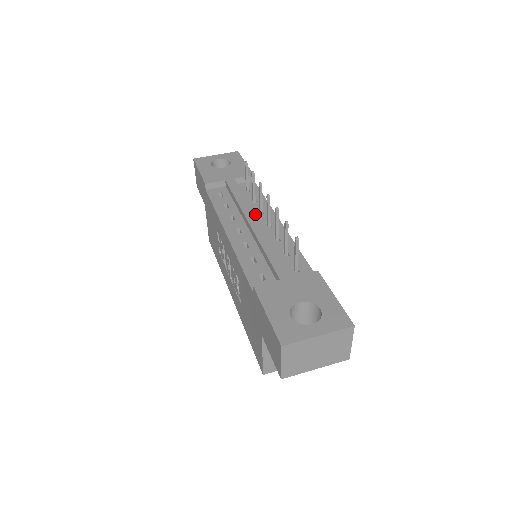
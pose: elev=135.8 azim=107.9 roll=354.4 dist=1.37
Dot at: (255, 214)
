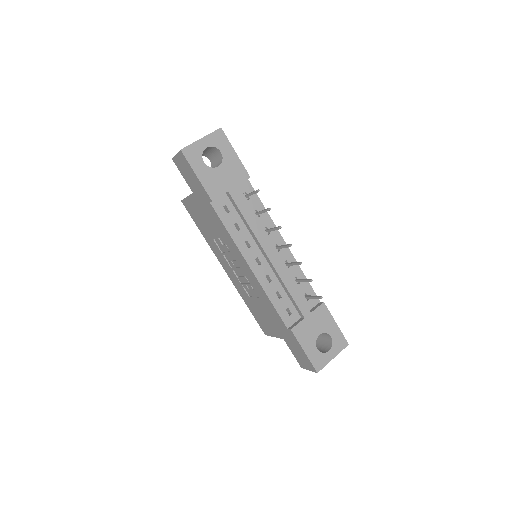
Dot at: (269, 244)
